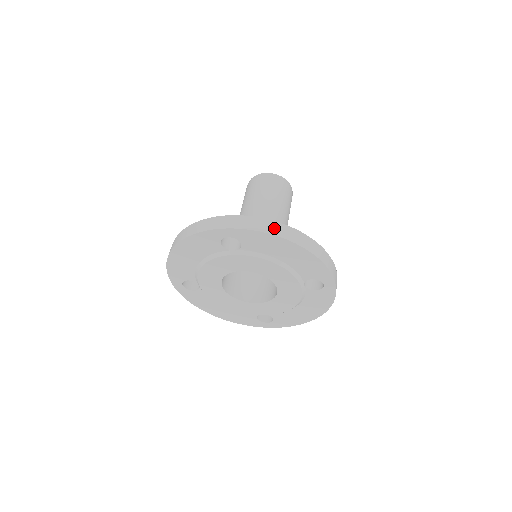
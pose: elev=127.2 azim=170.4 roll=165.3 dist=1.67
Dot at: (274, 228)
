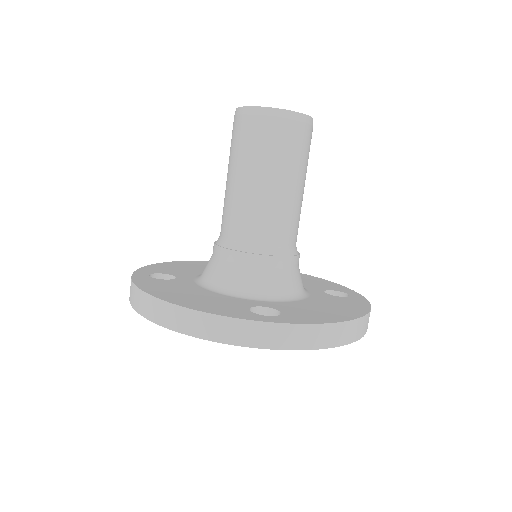
Dot at: (335, 336)
